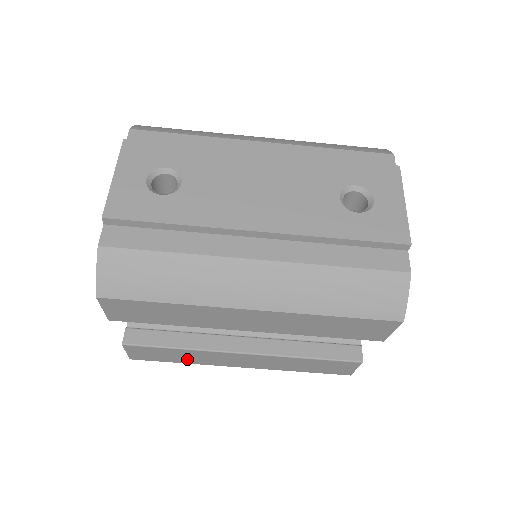
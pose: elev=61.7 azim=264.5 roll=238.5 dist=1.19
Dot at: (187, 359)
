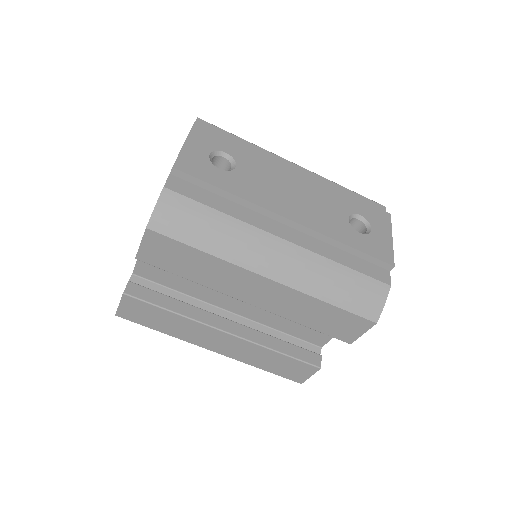
Dot at: (170, 328)
